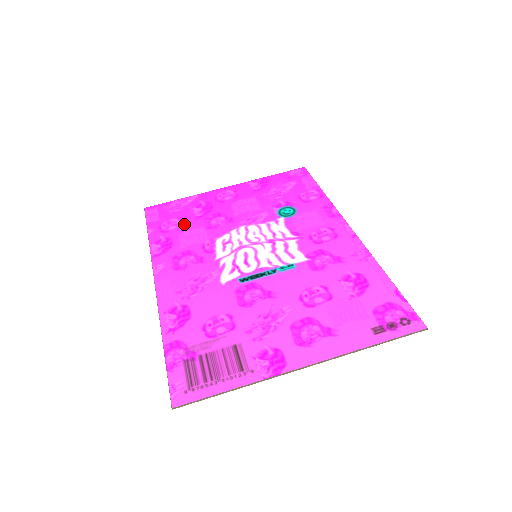
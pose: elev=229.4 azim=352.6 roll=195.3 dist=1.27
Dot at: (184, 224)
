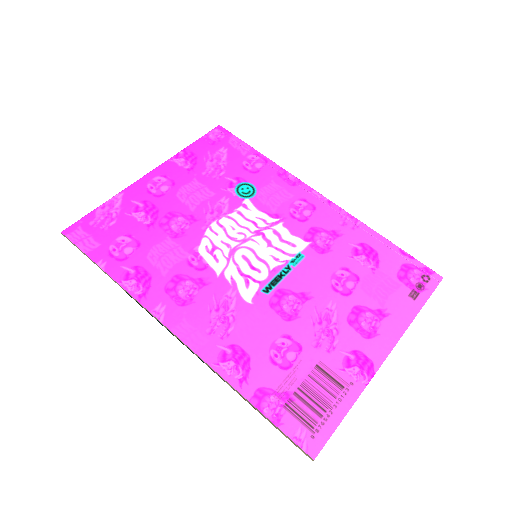
Dot at: (140, 241)
